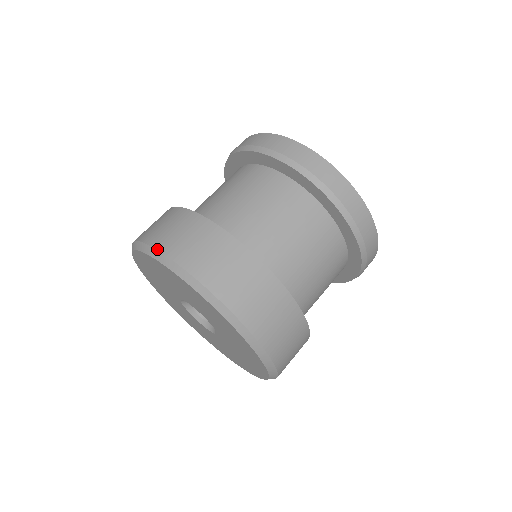
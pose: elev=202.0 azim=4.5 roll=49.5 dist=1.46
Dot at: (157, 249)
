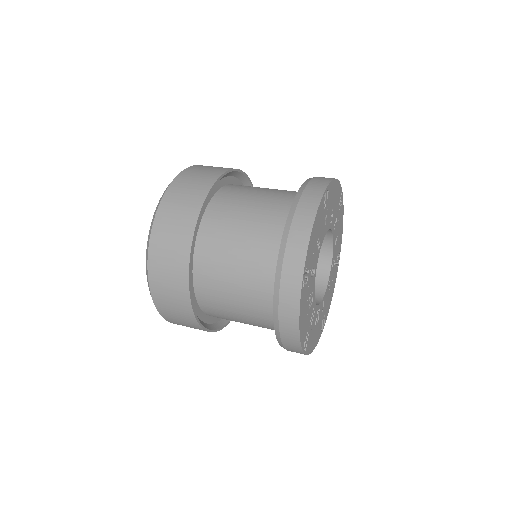
Dot at: (148, 249)
